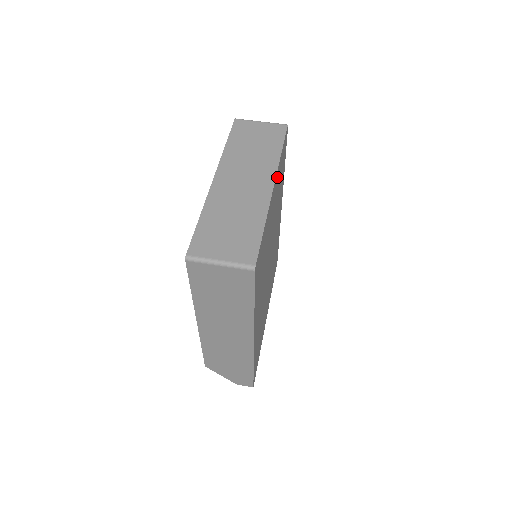
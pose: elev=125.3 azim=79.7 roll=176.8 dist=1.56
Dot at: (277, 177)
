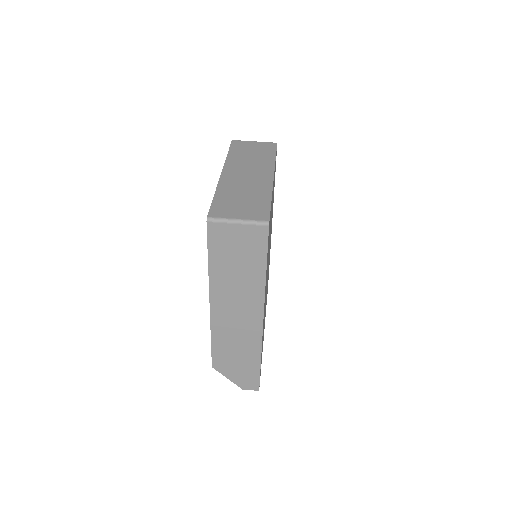
Dot at: occluded
